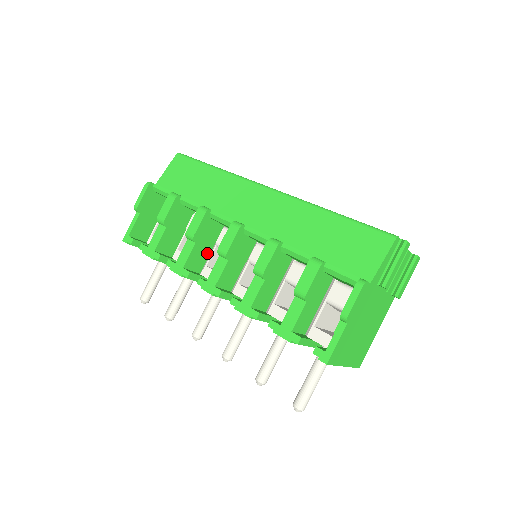
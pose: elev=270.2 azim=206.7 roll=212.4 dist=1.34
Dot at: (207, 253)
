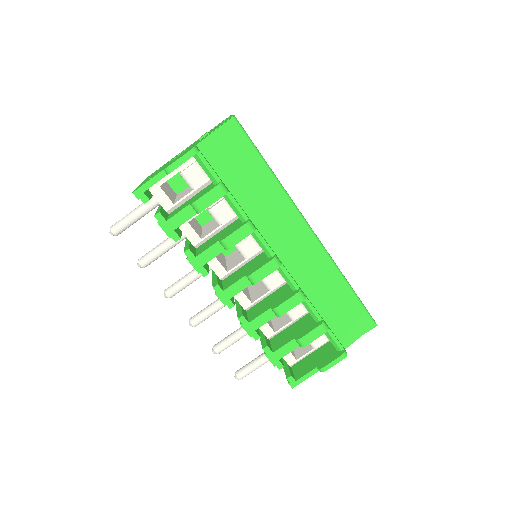
Dot at: occluded
